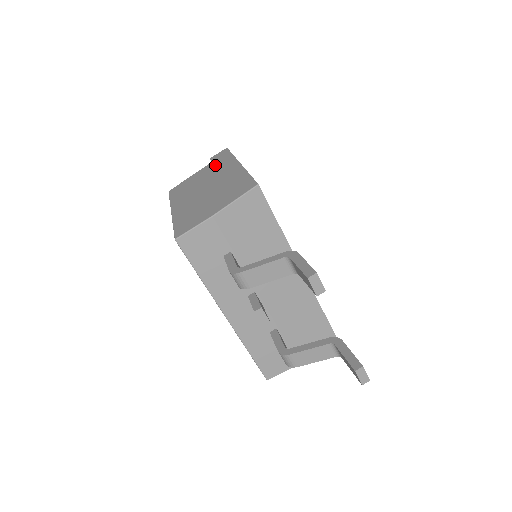
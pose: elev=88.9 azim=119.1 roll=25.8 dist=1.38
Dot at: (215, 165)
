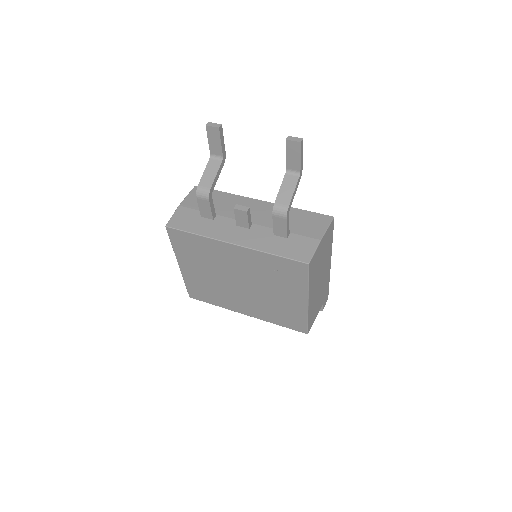
Dot at: occluded
